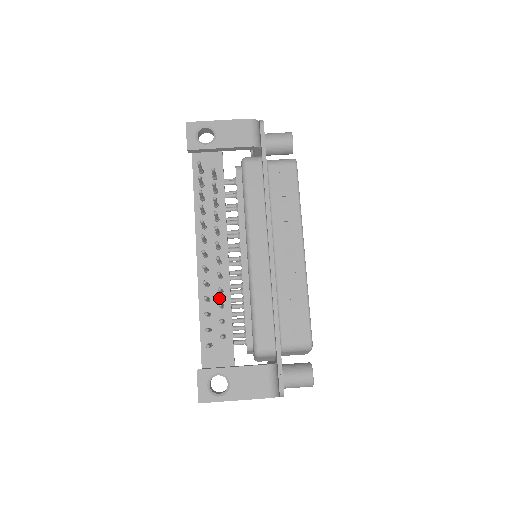
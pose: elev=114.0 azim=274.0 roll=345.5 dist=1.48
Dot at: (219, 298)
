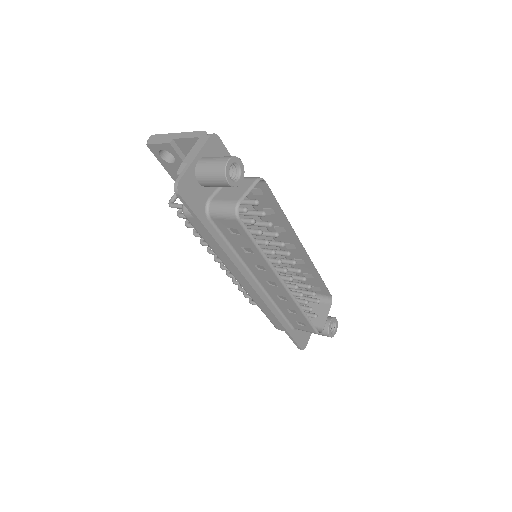
Dot at: occluded
